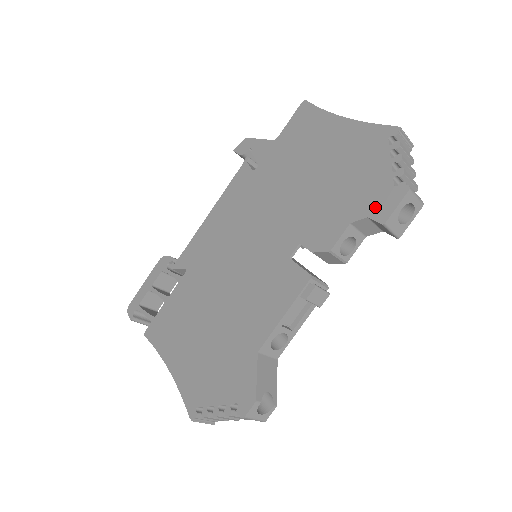
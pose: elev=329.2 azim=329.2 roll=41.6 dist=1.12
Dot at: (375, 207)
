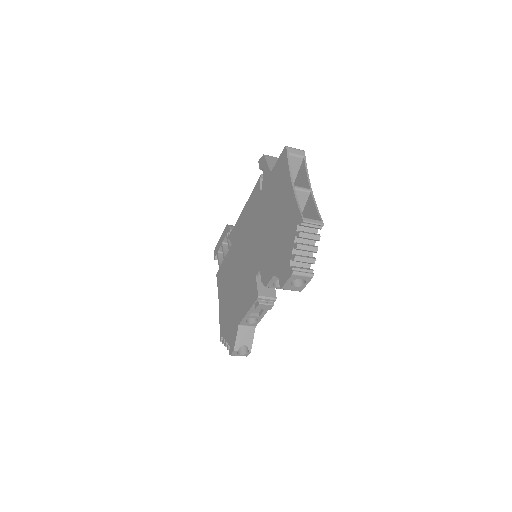
Dot at: (281, 274)
